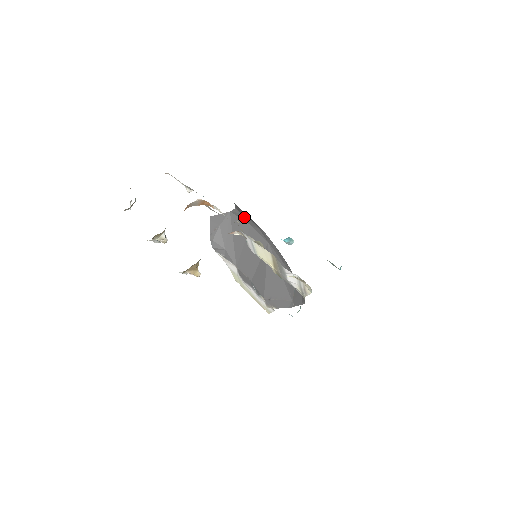
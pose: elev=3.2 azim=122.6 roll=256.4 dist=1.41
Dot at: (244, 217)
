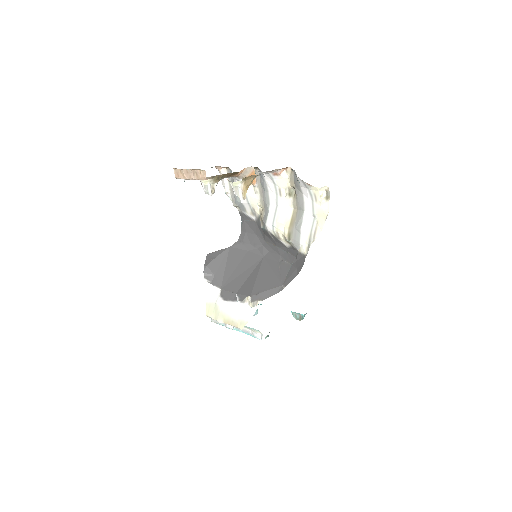
Dot at: (244, 245)
